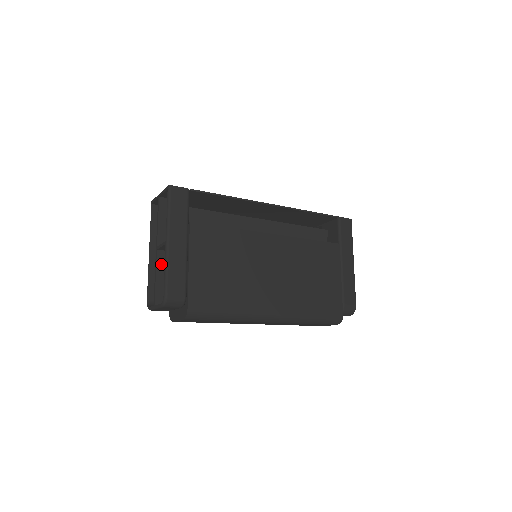
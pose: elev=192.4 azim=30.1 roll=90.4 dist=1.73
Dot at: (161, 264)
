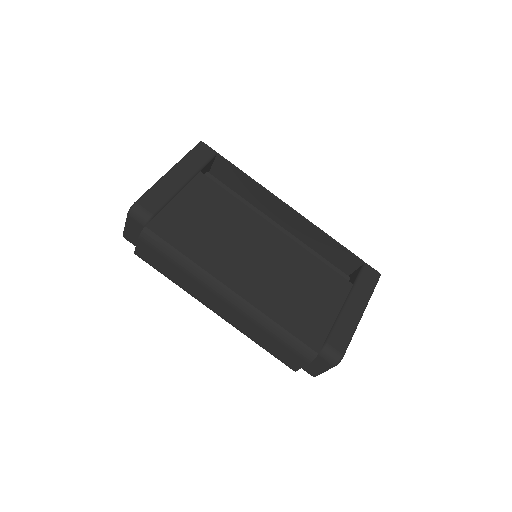
Dot at: occluded
